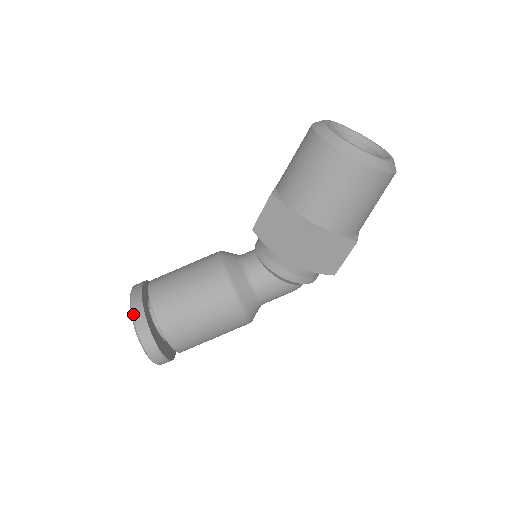
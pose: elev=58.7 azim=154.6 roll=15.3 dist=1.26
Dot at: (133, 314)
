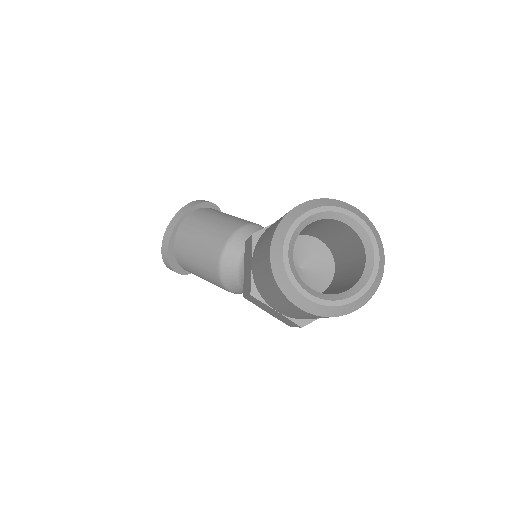
Dot at: (165, 233)
